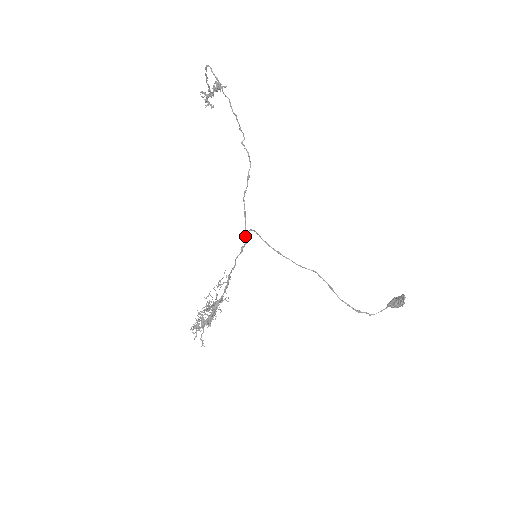
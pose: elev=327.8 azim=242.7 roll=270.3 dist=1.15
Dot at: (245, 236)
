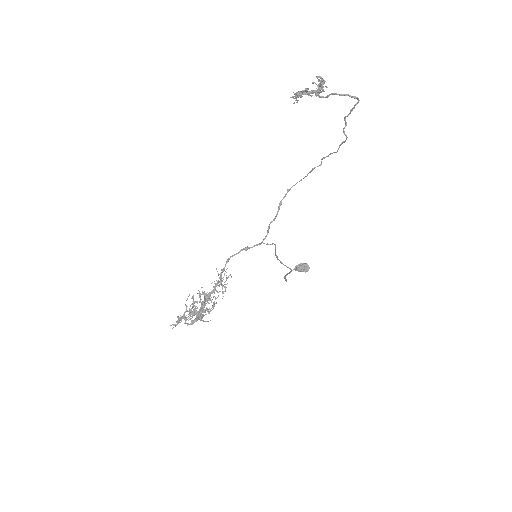
Dot at: occluded
